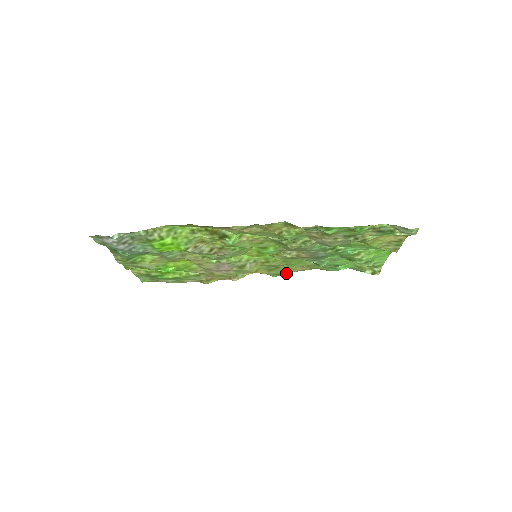
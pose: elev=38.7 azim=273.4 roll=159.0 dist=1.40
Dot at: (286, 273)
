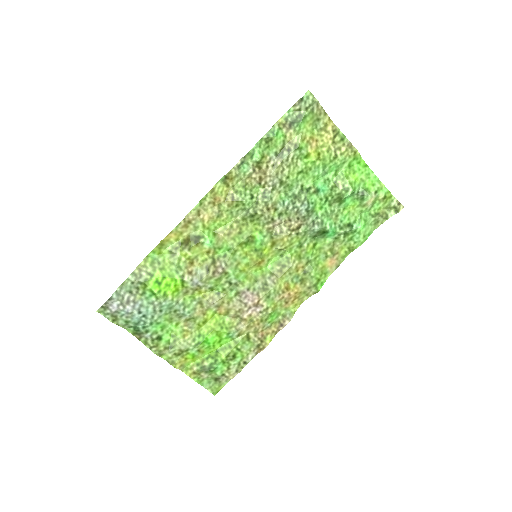
Dot at: (325, 279)
